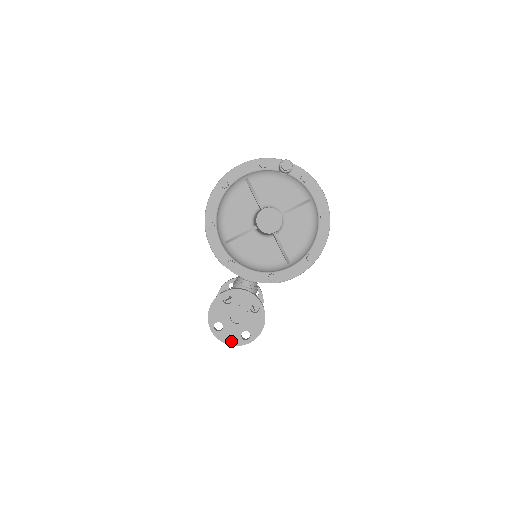
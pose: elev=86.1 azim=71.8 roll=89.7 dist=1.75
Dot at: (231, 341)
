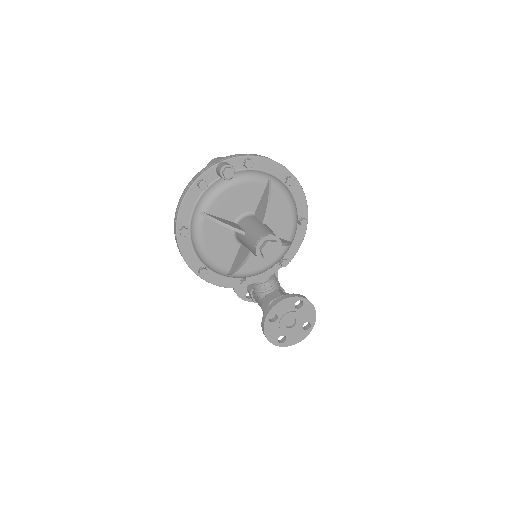
Dot at: (299, 339)
